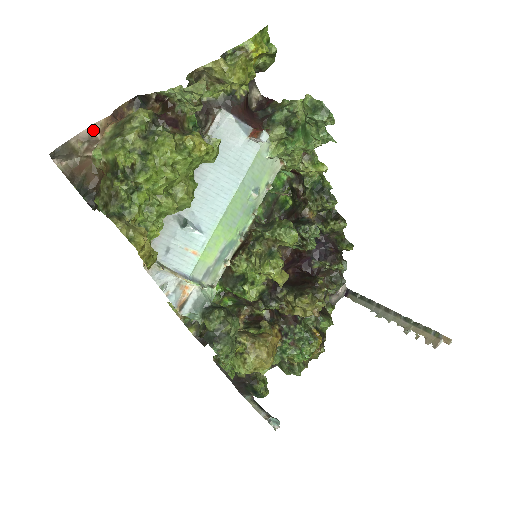
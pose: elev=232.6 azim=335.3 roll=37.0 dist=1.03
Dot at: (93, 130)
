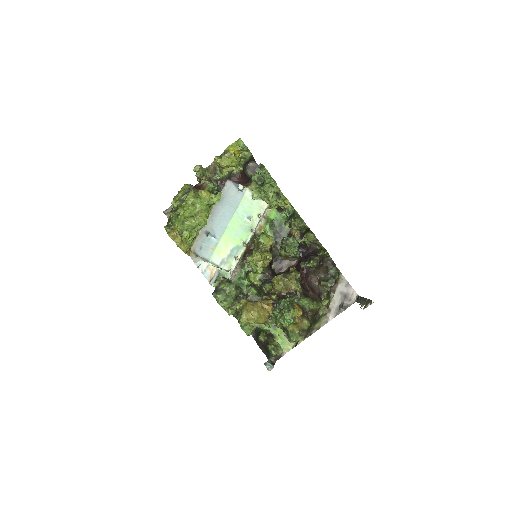
Dot at: occluded
